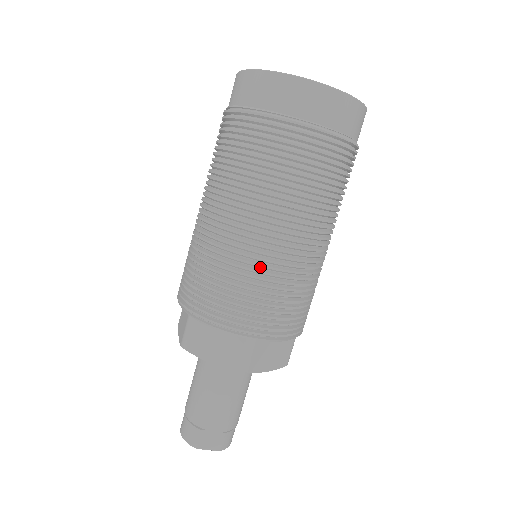
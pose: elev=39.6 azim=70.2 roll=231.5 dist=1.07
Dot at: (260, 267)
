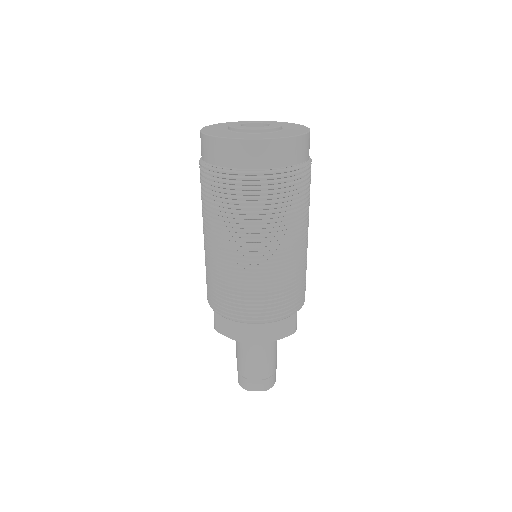
Dot at: (243, 277)
